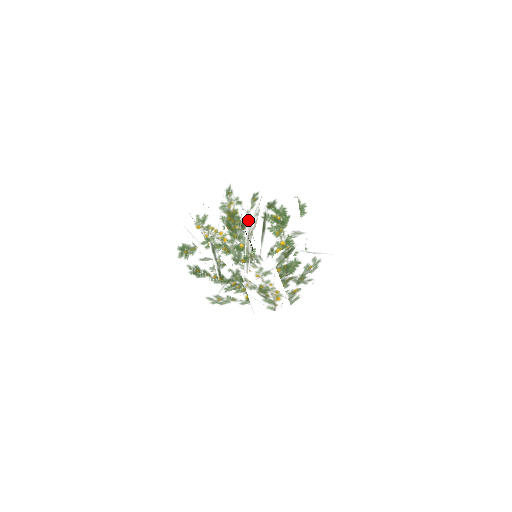
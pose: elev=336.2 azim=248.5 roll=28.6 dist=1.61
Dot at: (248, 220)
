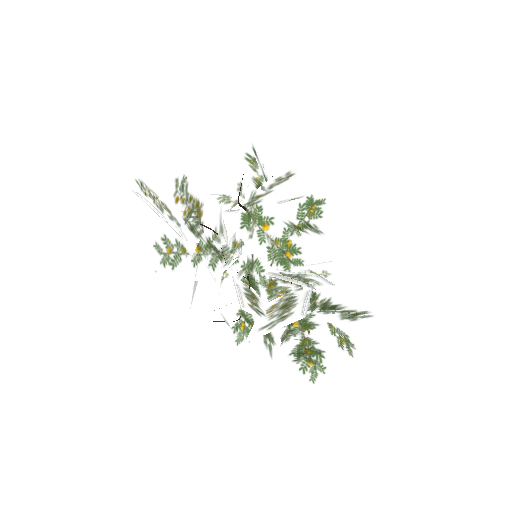
Dot at: (250, 324)
